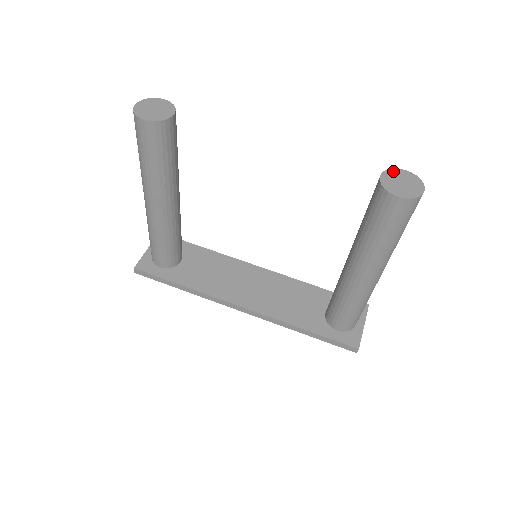
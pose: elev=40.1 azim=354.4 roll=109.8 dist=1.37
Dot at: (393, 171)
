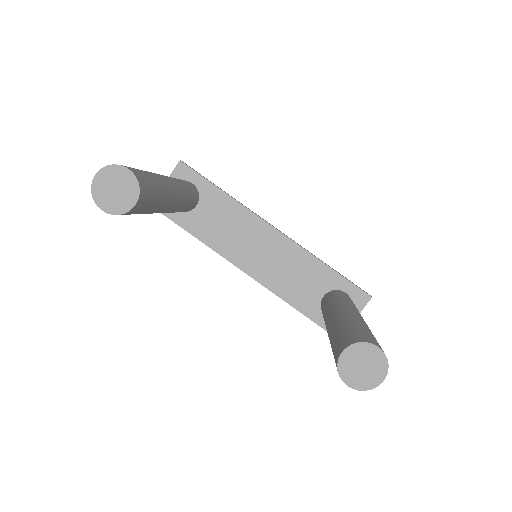
Dot at: (362, 346)
